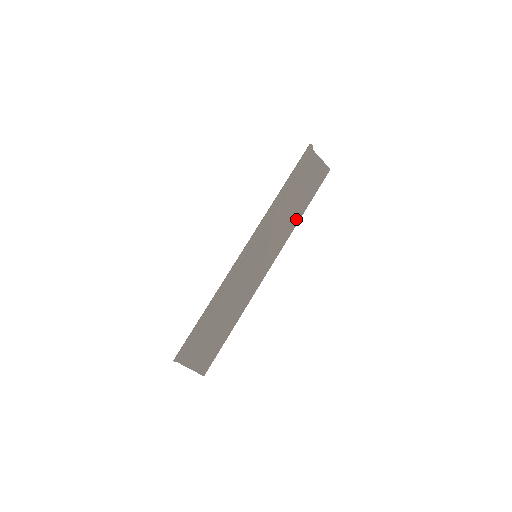
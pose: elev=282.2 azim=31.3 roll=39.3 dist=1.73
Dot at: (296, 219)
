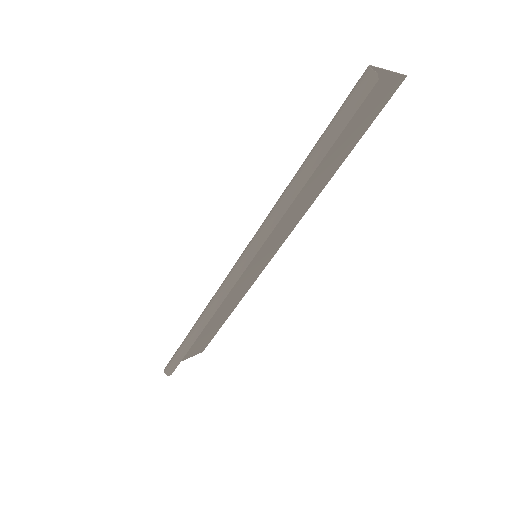
Dot at: (324, 182)
